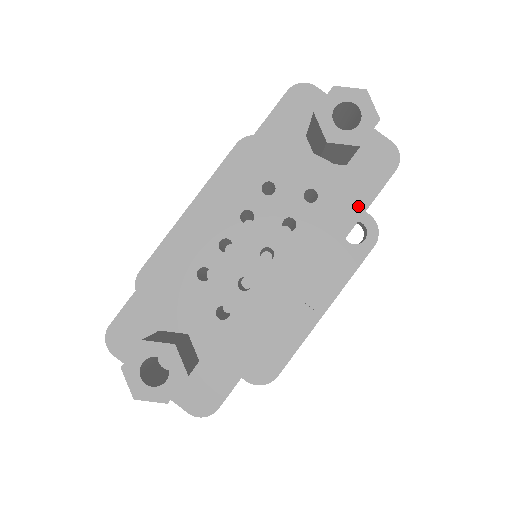
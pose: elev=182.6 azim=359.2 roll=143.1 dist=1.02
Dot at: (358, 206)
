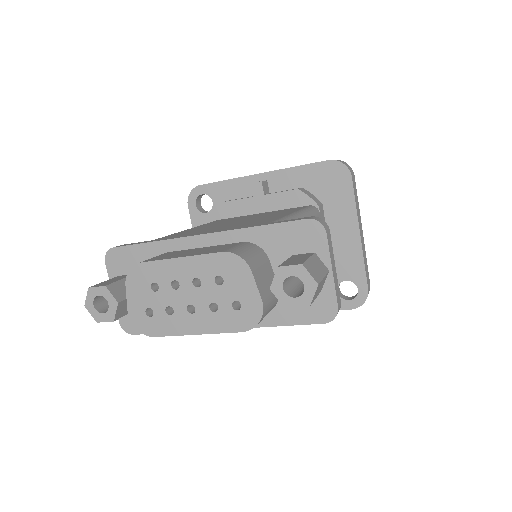
Dot at: (285, 319)
